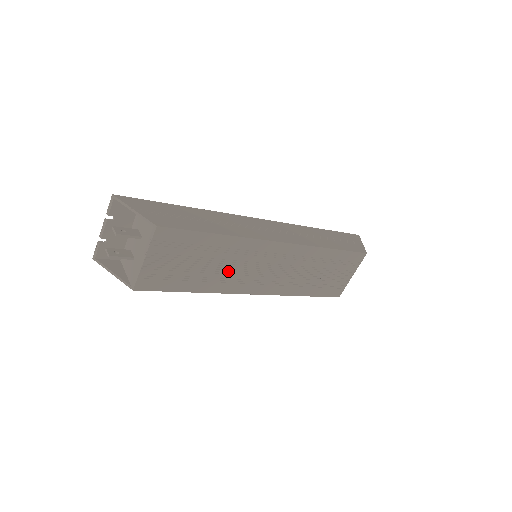
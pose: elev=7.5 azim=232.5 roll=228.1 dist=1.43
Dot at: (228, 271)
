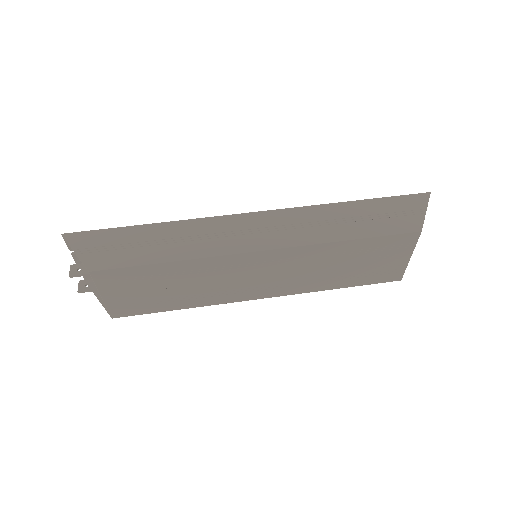
Dot at: (209, 287)
